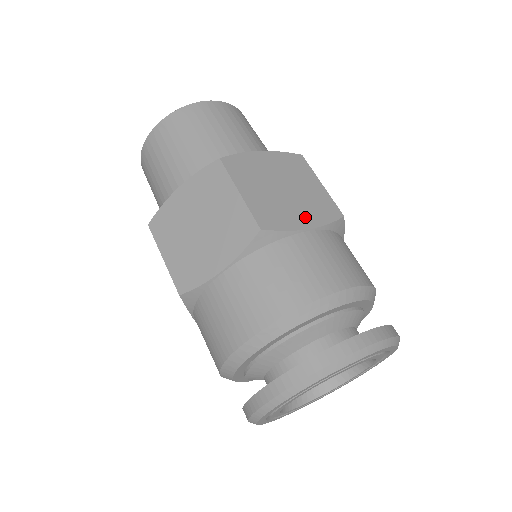
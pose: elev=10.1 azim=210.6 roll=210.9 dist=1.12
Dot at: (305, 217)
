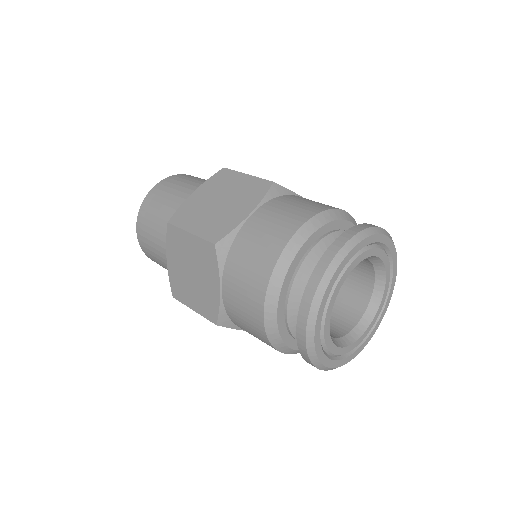
Dot at: (243, 209)
